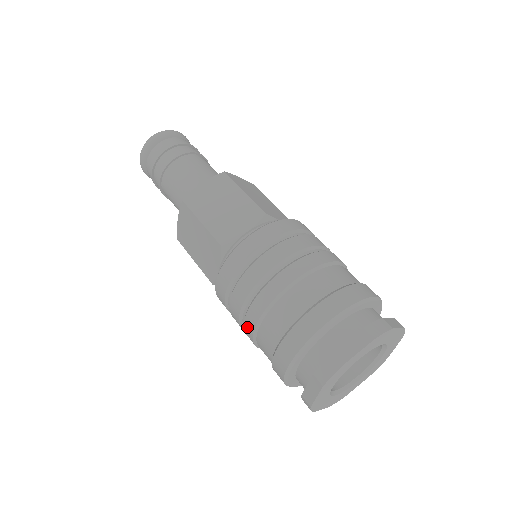
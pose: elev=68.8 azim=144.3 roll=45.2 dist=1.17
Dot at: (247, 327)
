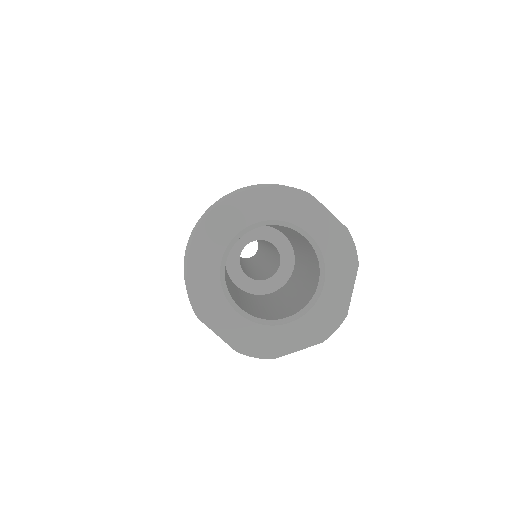
Dot at: occluded
